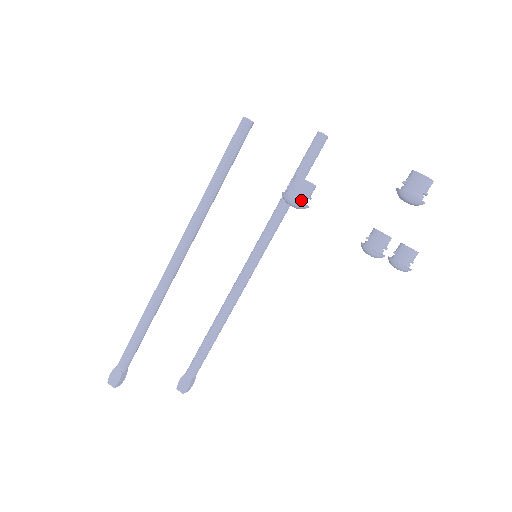
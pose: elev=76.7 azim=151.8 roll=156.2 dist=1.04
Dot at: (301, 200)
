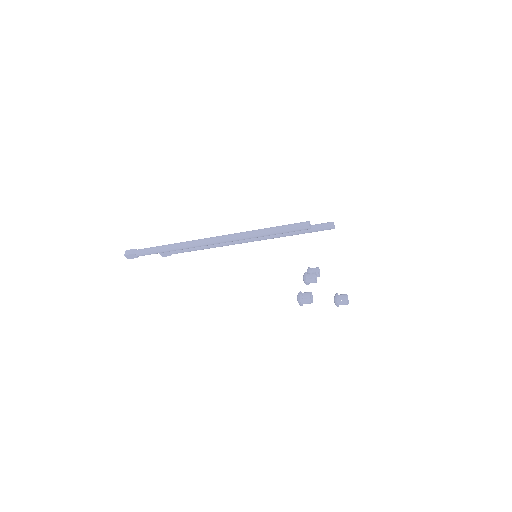
Dot at: occluded
